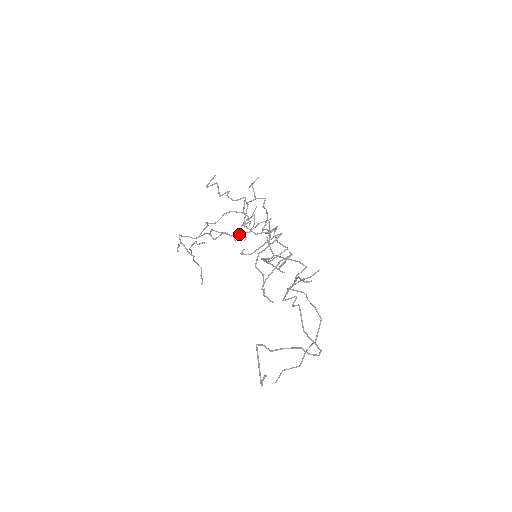
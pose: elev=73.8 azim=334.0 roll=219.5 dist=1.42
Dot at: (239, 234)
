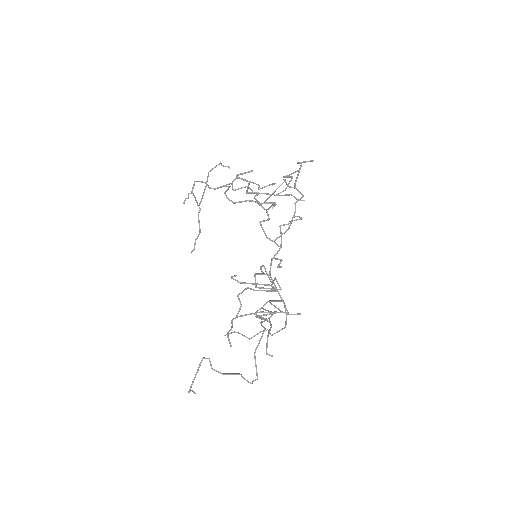
Dot at: occluded
